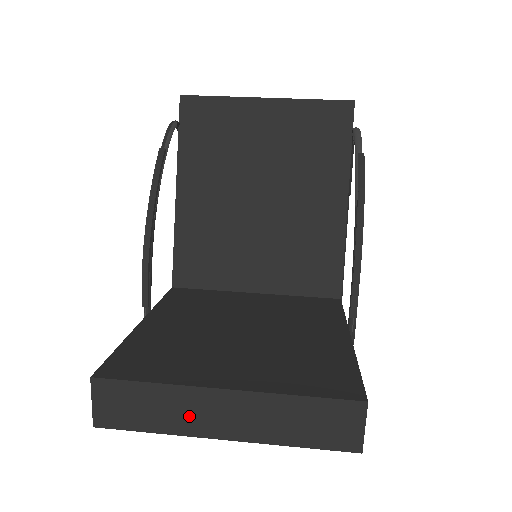
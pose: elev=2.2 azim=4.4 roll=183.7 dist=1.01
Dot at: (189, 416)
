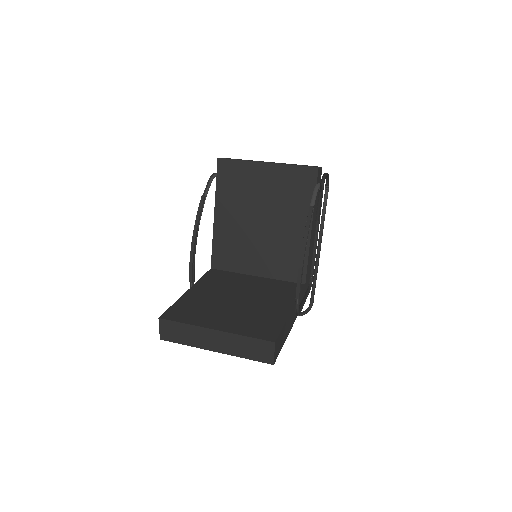
Dot at: (200, 339)
